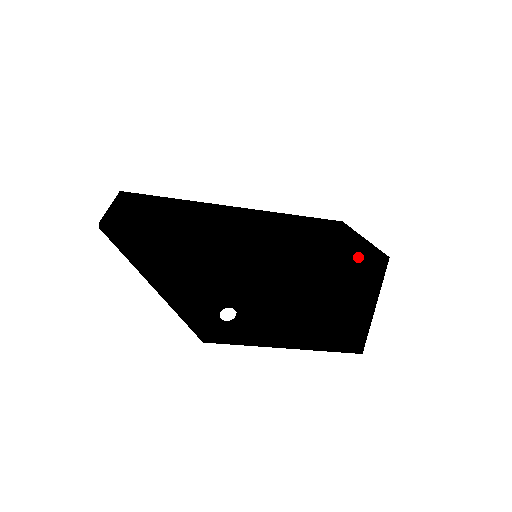
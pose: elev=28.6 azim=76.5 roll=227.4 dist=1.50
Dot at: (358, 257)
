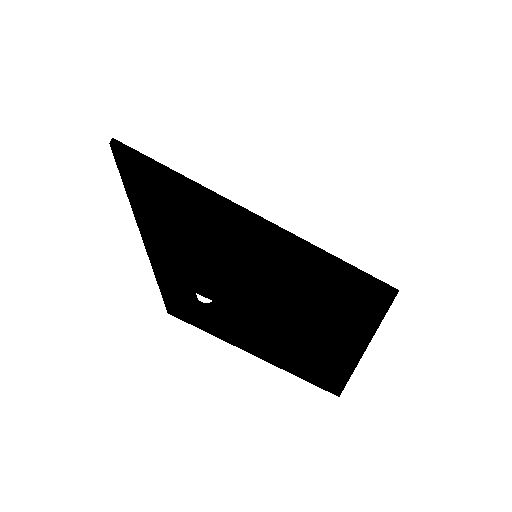
Dot at: (366, 277)
